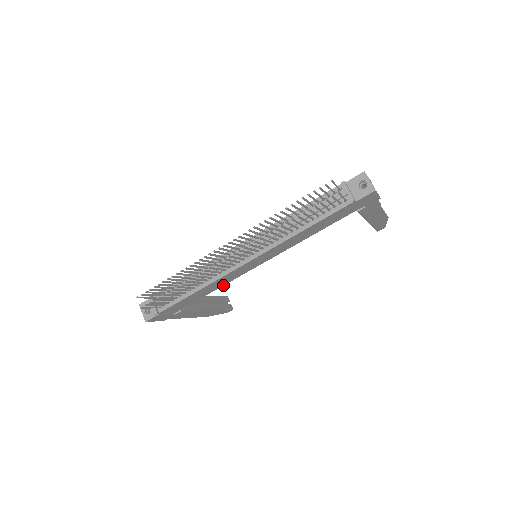
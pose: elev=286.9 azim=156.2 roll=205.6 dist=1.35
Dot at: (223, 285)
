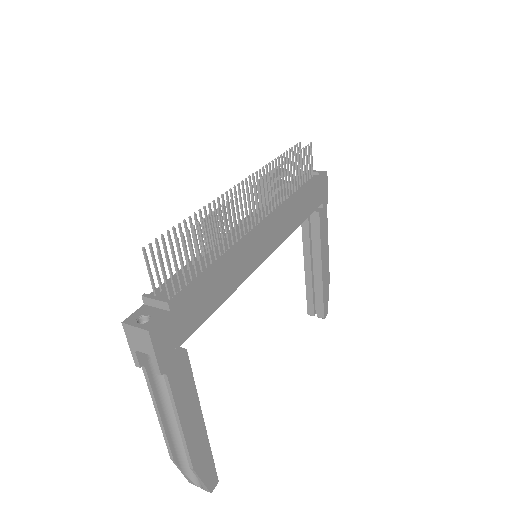
Dot at: (236, 288)
